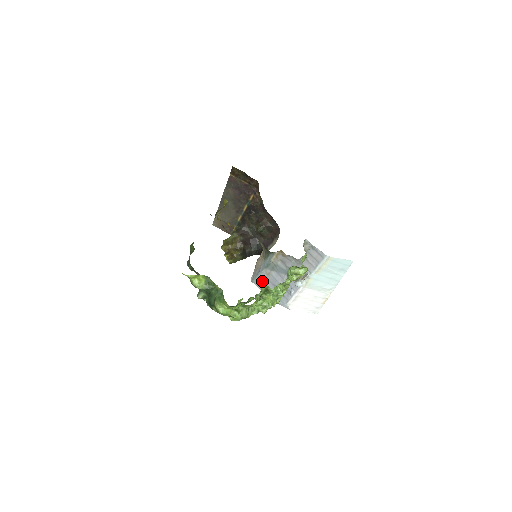
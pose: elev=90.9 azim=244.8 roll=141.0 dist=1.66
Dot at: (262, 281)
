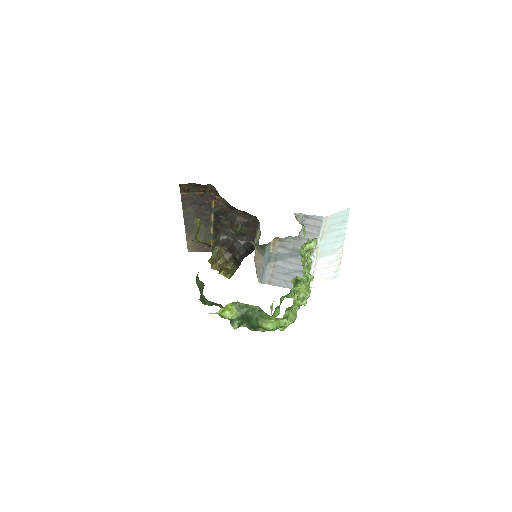
Dot at: (271, 277)
